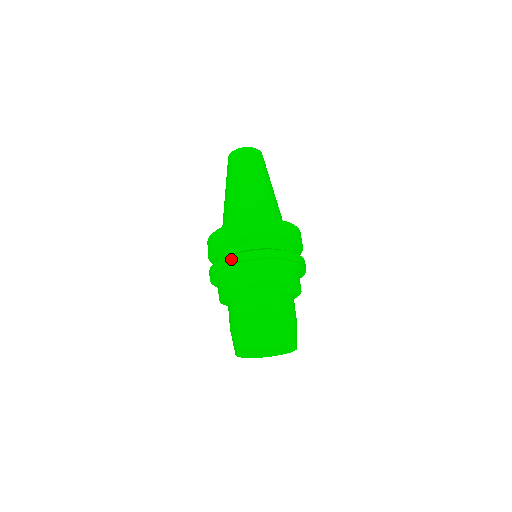
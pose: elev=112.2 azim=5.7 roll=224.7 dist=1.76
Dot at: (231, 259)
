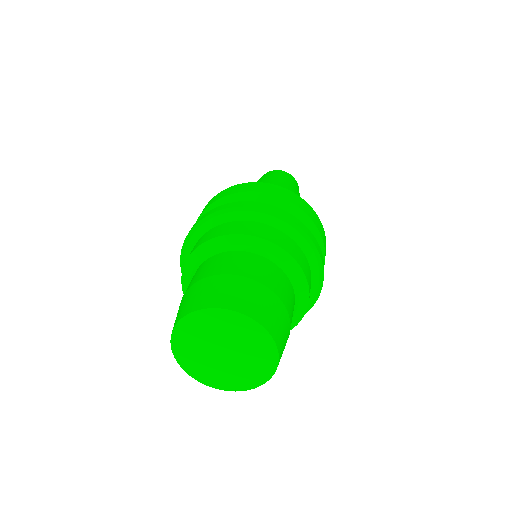
Dot at: (258, 204)
